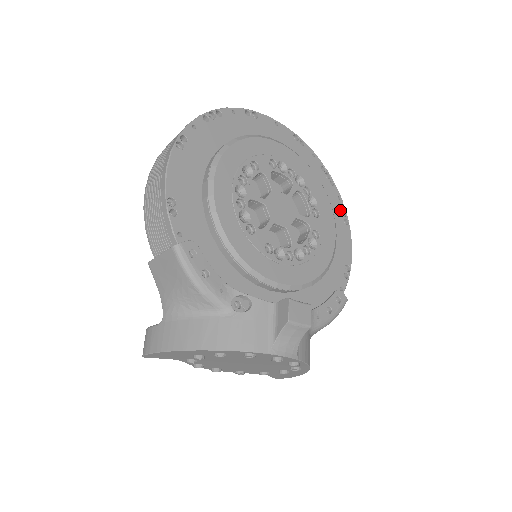
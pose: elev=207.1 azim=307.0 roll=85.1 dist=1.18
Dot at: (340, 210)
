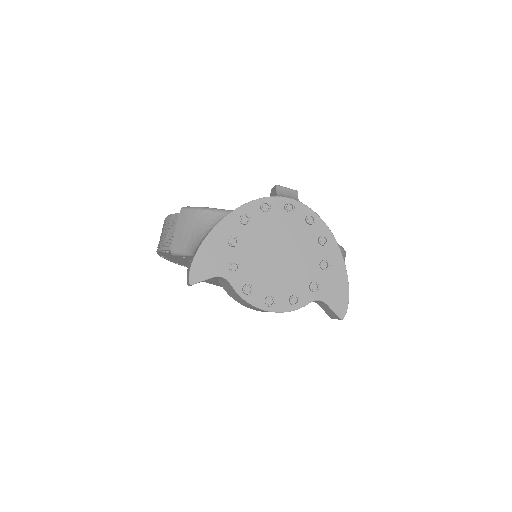
Dot at: occluded
